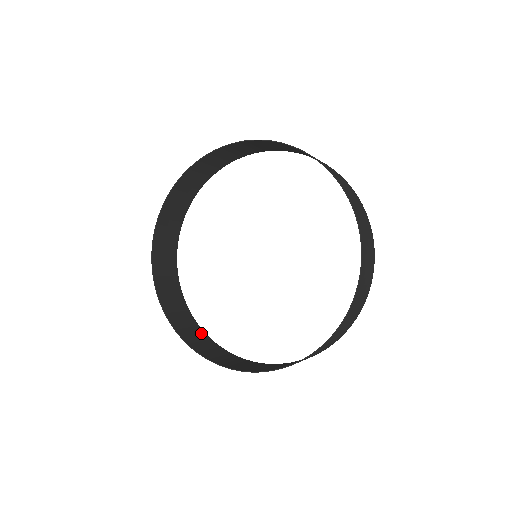
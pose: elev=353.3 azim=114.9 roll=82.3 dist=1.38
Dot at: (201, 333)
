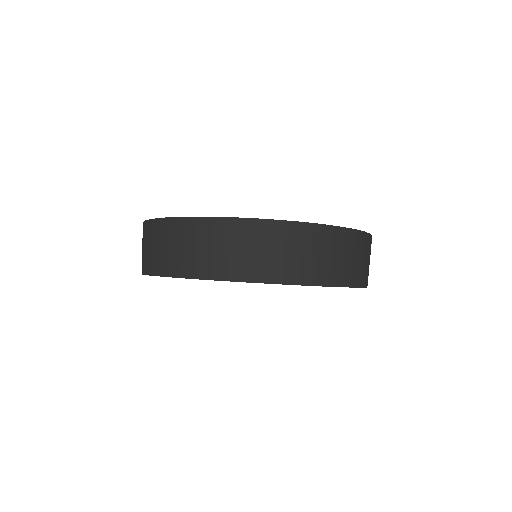
Dot at: occluded
